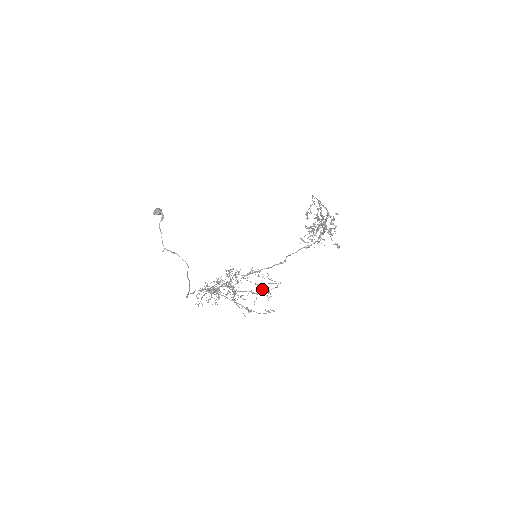
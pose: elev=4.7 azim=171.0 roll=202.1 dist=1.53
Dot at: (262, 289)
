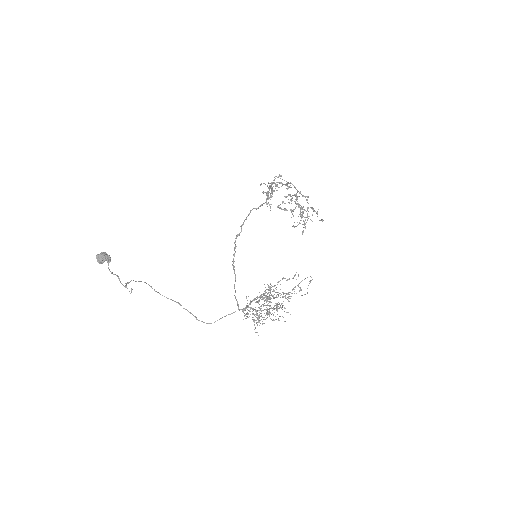
Dot at: (294, 287)
